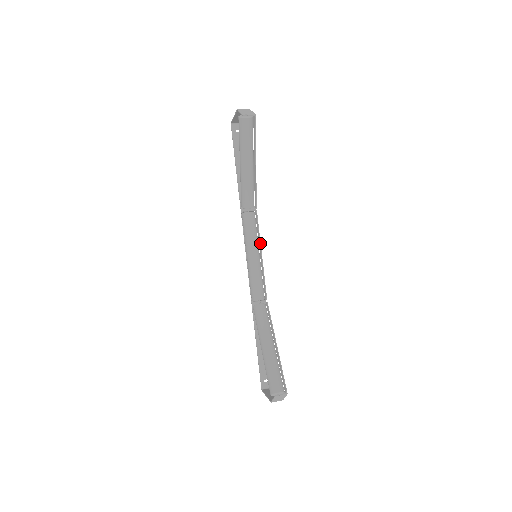
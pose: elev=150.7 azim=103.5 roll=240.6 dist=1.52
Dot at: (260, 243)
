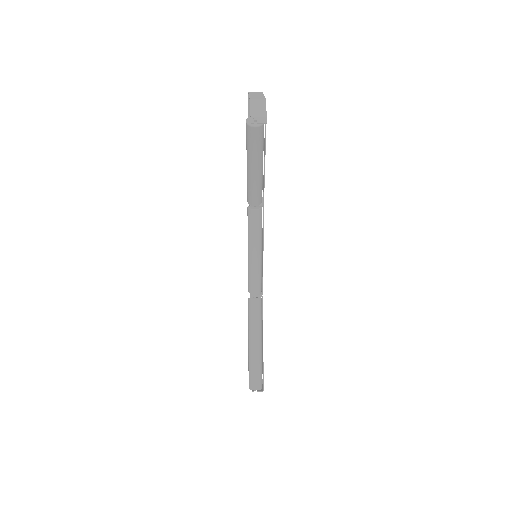
Dot at: (263, 242)
